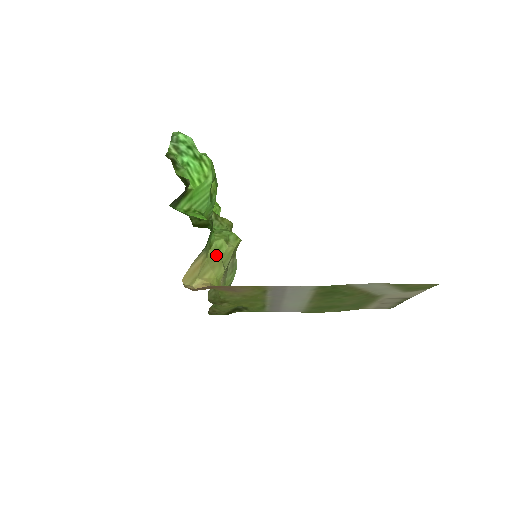
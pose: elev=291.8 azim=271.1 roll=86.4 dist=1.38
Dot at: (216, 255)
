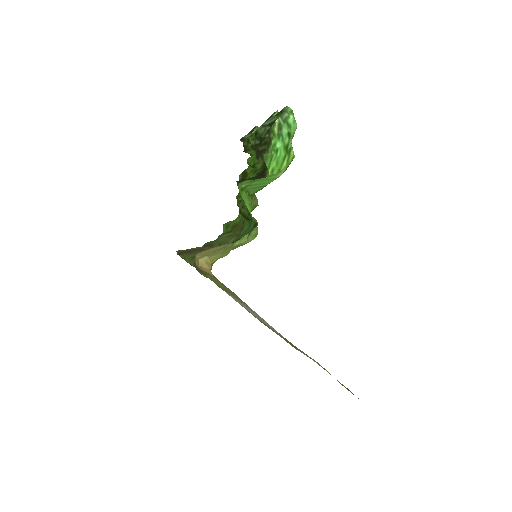
Dot at: (233, 243)
